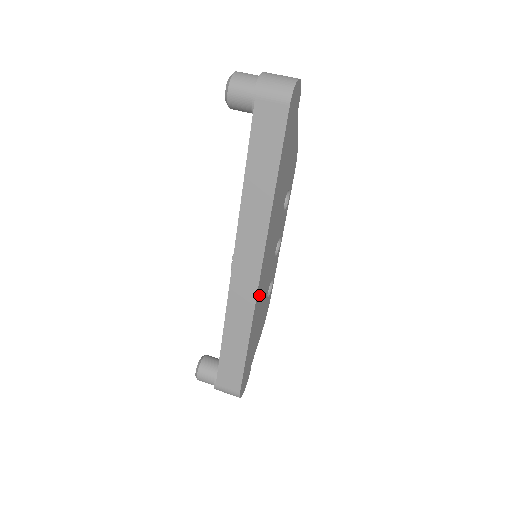
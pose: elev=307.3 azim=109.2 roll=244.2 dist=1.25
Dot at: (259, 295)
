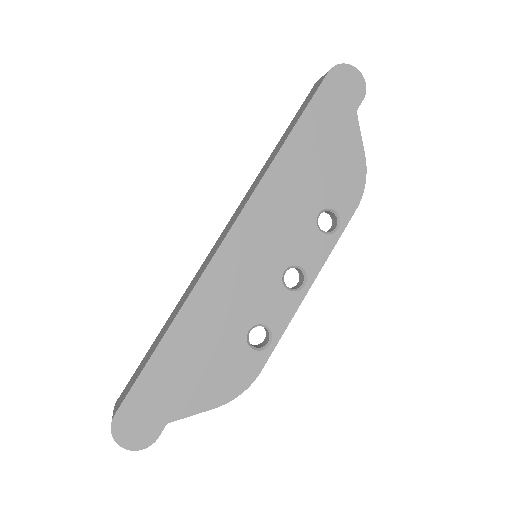
Dot at: (218, 278)
